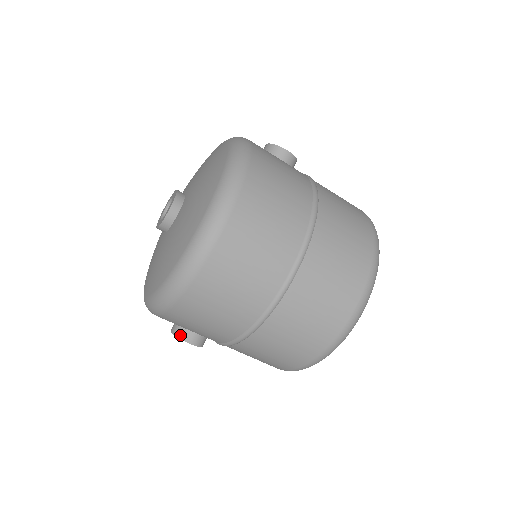
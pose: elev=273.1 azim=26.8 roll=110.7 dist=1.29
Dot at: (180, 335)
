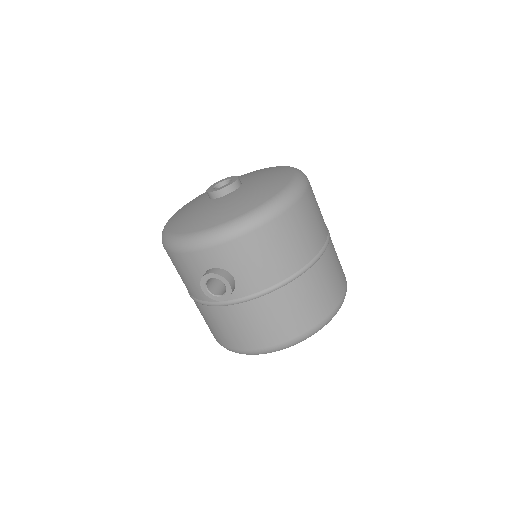
Dot at: (223, 274)
